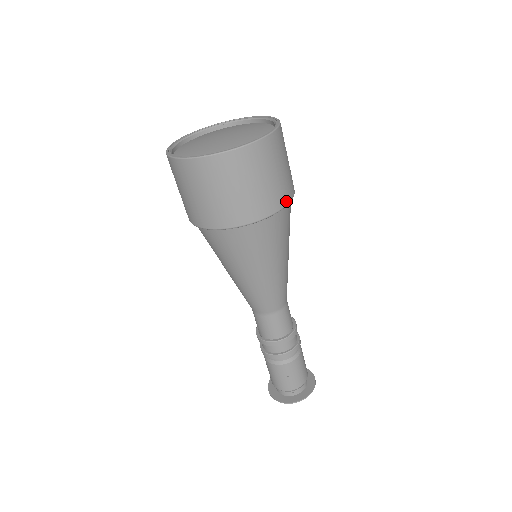
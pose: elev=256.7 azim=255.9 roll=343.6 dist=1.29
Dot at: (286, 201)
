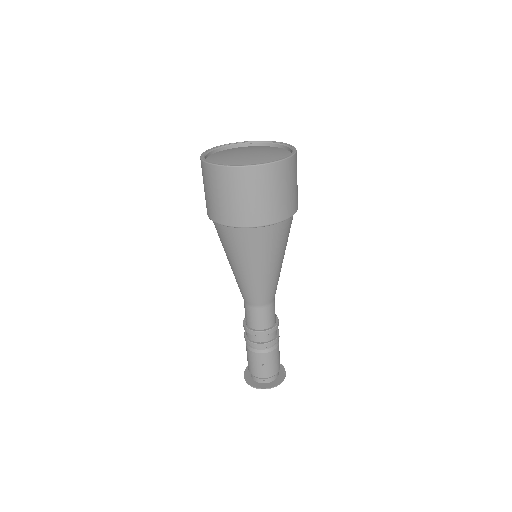
Dot at: (288, 215)
